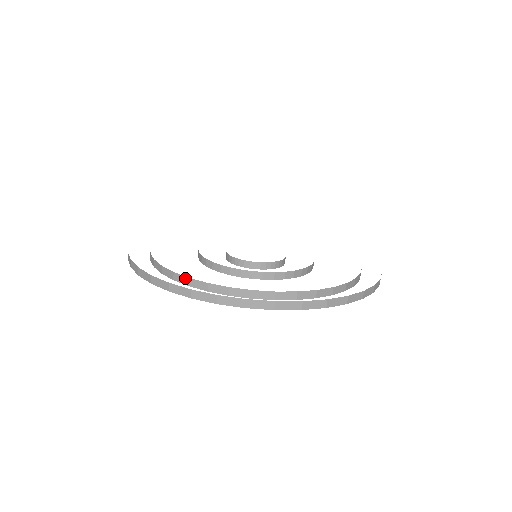
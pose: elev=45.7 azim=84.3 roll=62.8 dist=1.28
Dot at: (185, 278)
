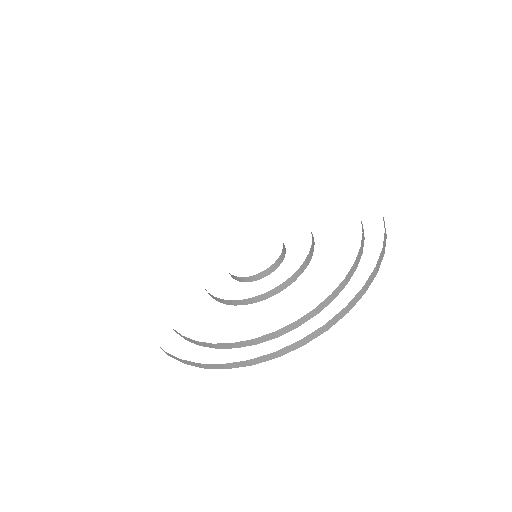
Dot at: occluded
